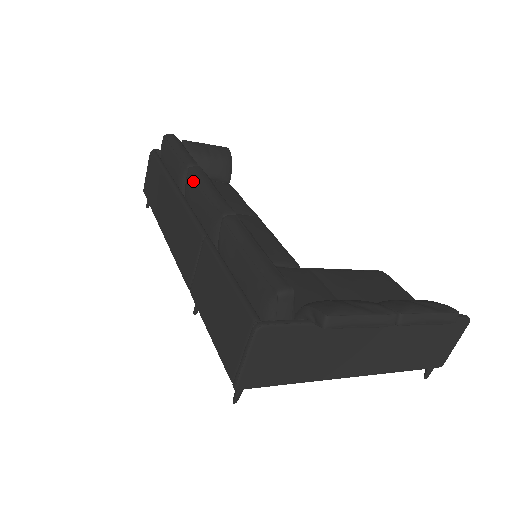
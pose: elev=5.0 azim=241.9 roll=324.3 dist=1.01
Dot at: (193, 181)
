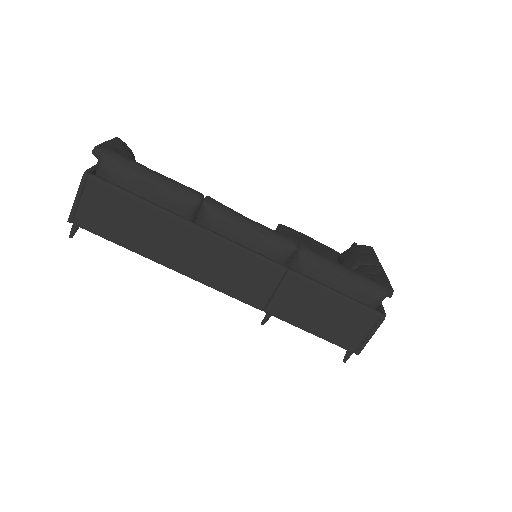
Dot at: (225, 217)
